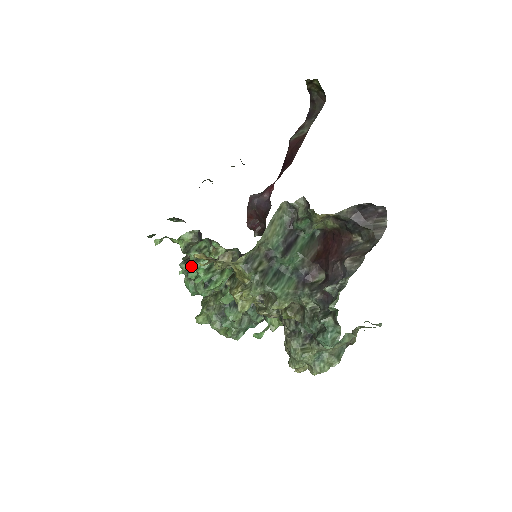
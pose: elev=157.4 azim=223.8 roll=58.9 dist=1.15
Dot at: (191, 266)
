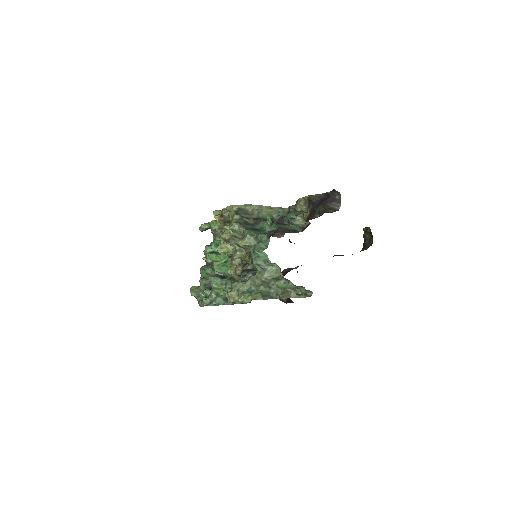
Dot at: (211, 243)
